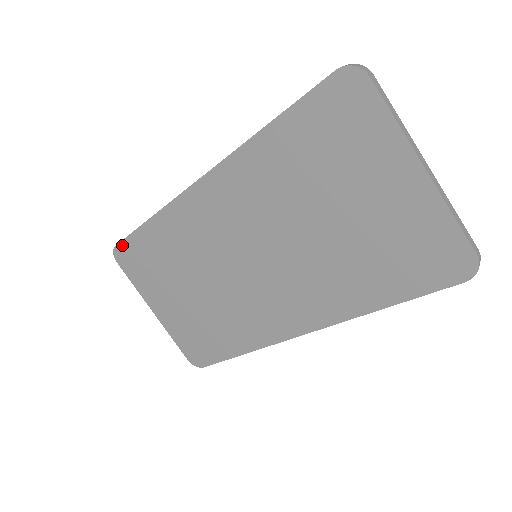
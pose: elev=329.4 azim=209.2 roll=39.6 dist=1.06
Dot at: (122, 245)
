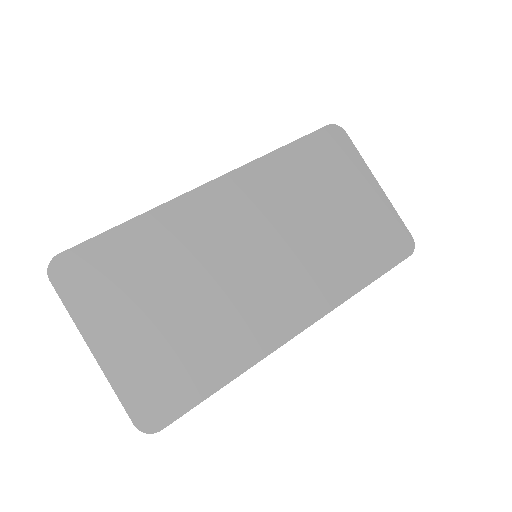
Dot at: (73, 252)
